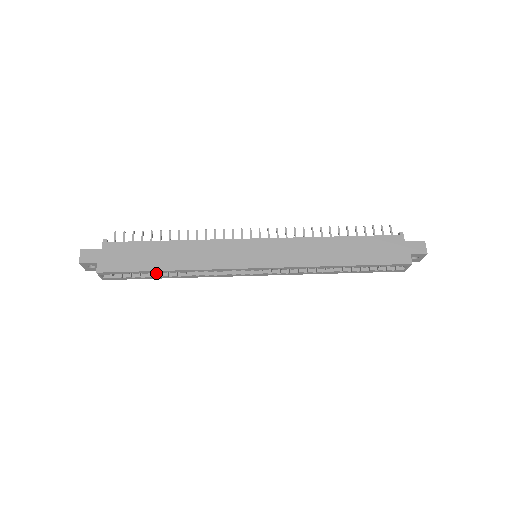
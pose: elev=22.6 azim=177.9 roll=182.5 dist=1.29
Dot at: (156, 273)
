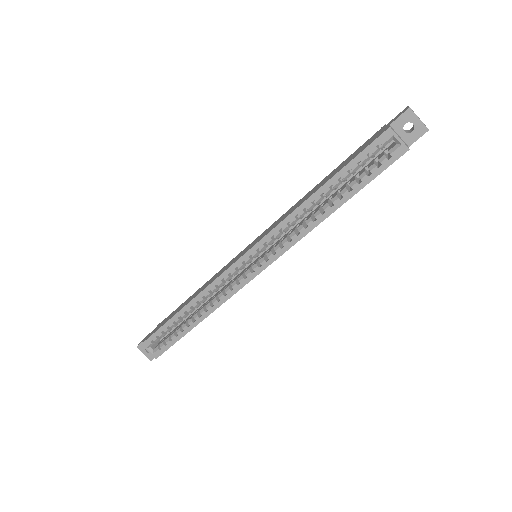
Dot at: (184, 324)
